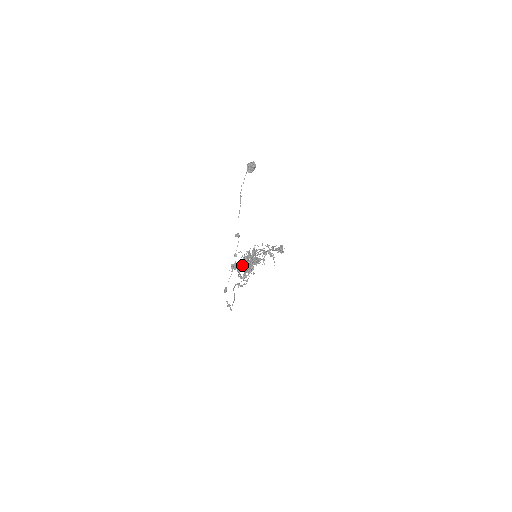
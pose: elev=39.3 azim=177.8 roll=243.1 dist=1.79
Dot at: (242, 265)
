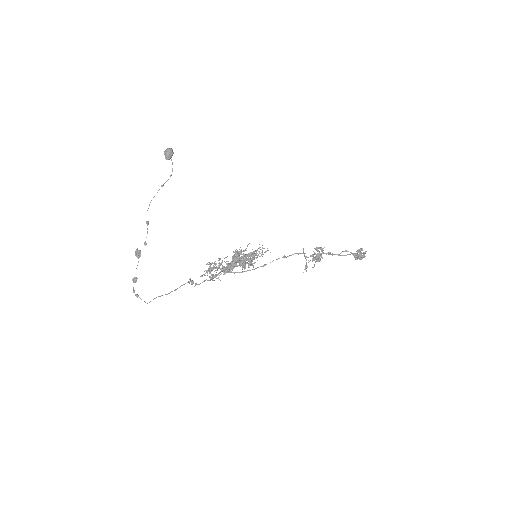
Dot at: (211, 263)
